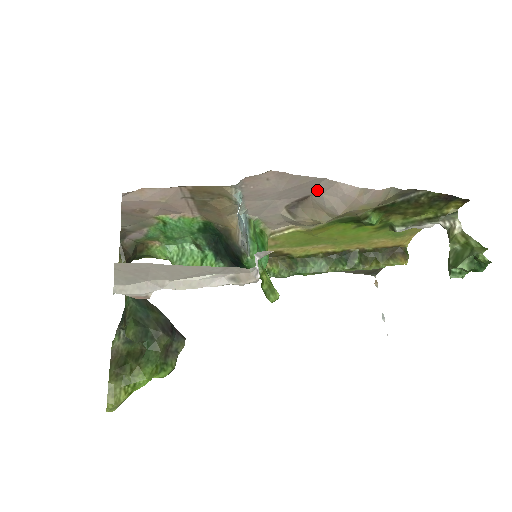
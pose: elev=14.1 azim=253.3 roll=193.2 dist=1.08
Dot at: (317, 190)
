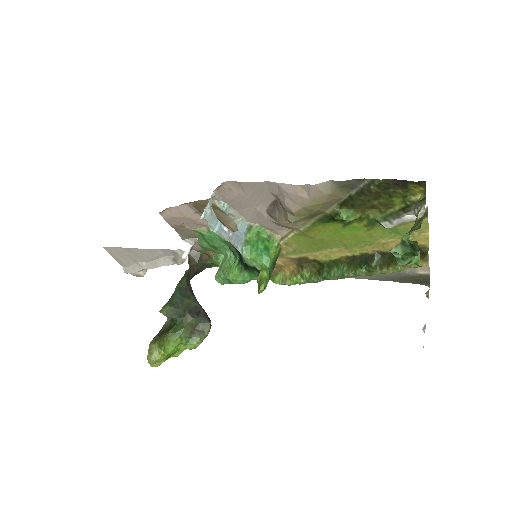
Dot at: (272, 193)
